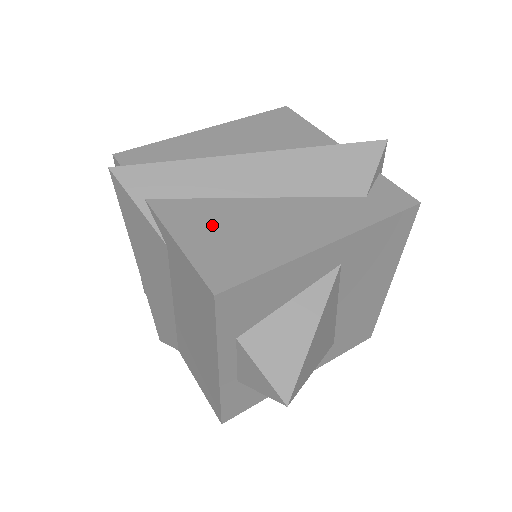
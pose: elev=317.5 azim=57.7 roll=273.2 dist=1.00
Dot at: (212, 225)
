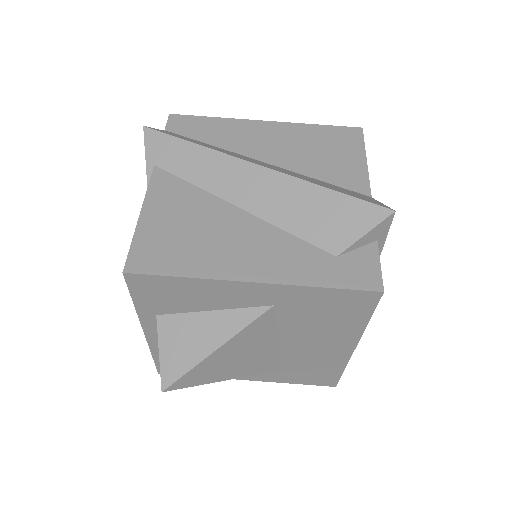
Dot at: (179, 213)
